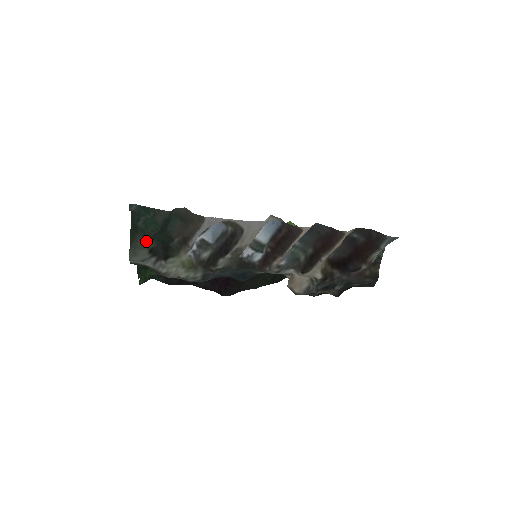
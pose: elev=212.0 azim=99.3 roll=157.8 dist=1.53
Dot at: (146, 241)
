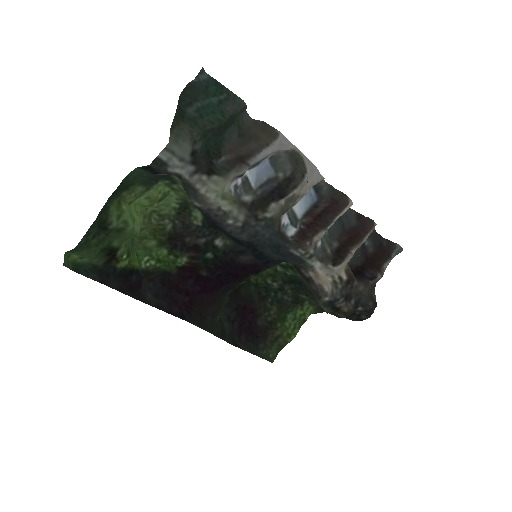
Dot at: (196, 133)
